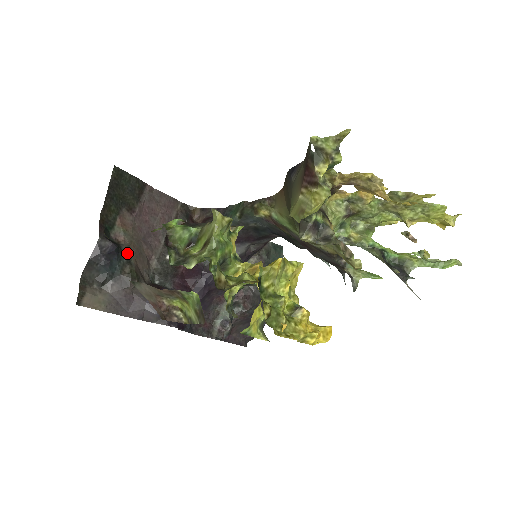
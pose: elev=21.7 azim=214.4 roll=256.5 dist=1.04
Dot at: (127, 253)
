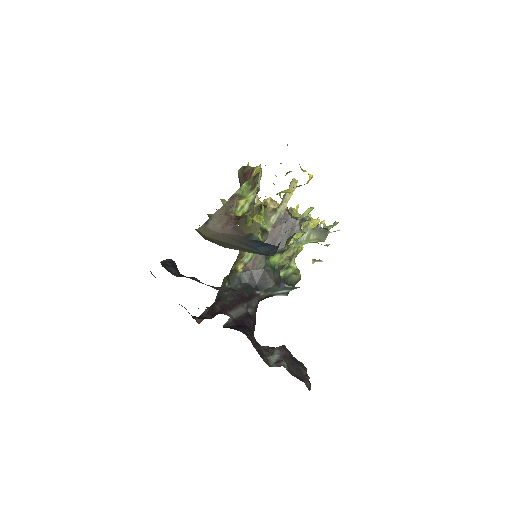
Dot at: occluded
